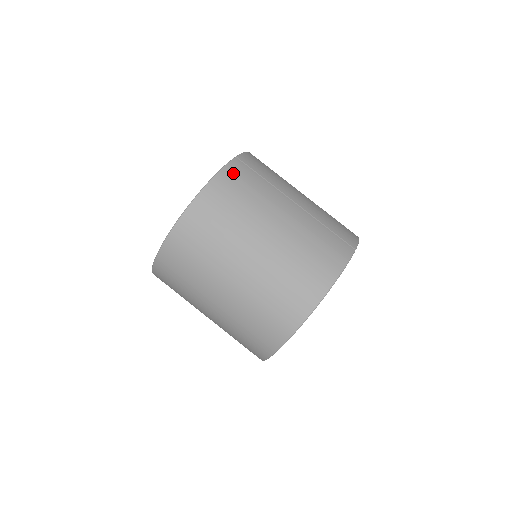
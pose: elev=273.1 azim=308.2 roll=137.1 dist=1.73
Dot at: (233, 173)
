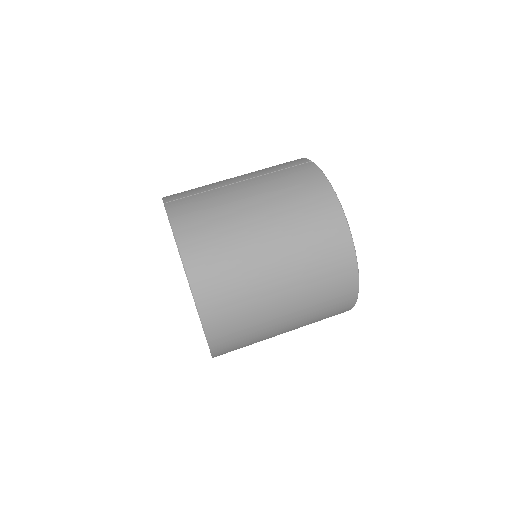
Dot at: (179, 211)
